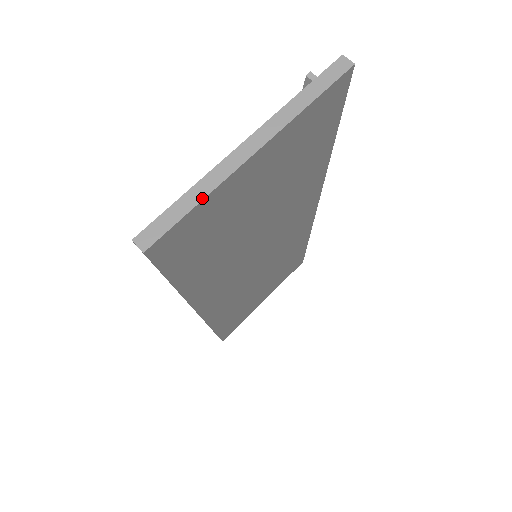
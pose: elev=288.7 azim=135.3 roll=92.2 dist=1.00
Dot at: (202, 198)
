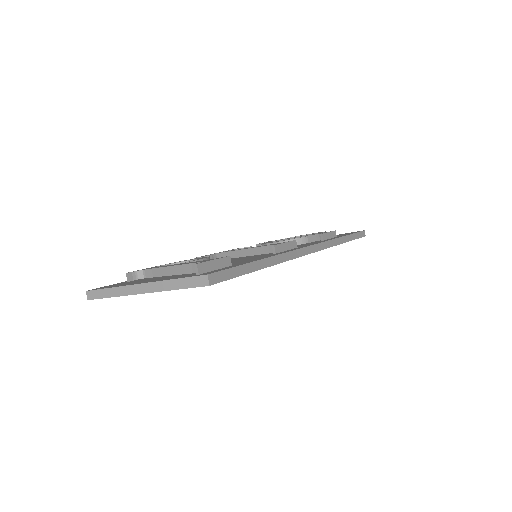
Dot at: (114, 296)
